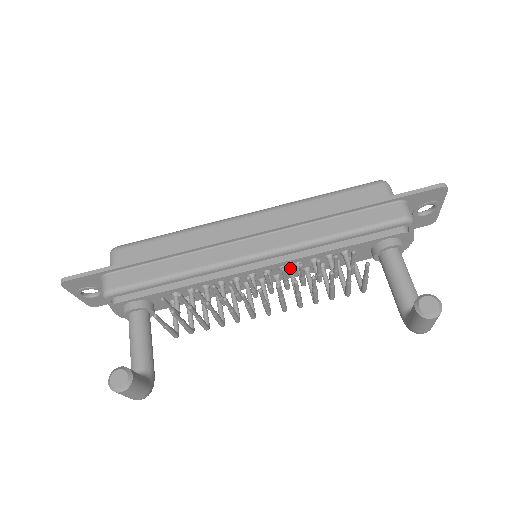
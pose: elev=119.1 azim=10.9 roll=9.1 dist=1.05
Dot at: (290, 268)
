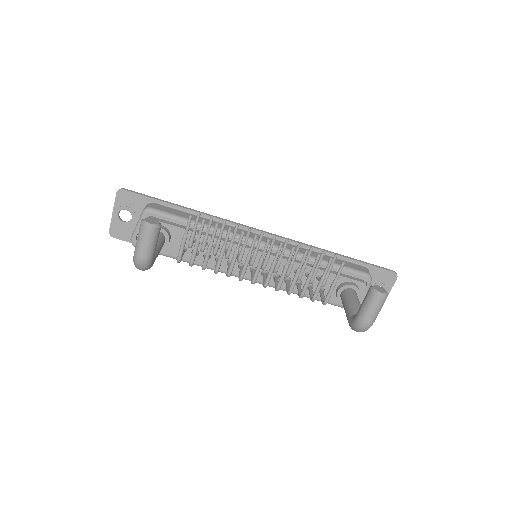
Dot at: (278, 269)
